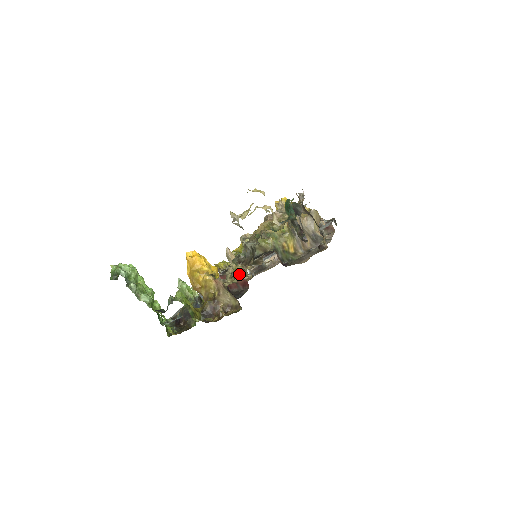
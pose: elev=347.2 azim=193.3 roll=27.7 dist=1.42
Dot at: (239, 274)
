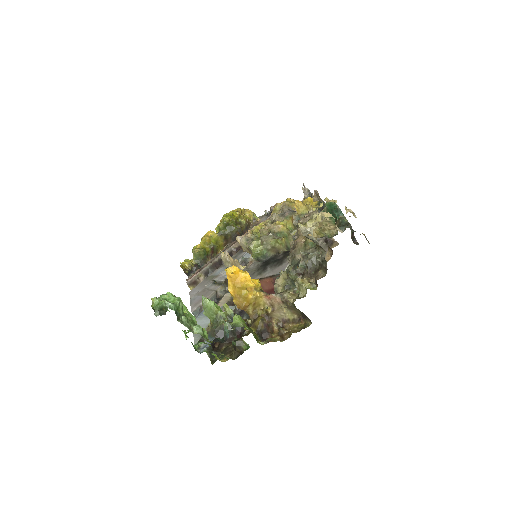
Dot at: (307, 288)
